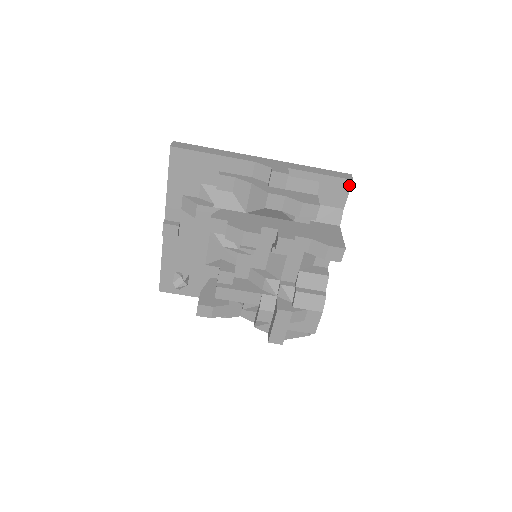
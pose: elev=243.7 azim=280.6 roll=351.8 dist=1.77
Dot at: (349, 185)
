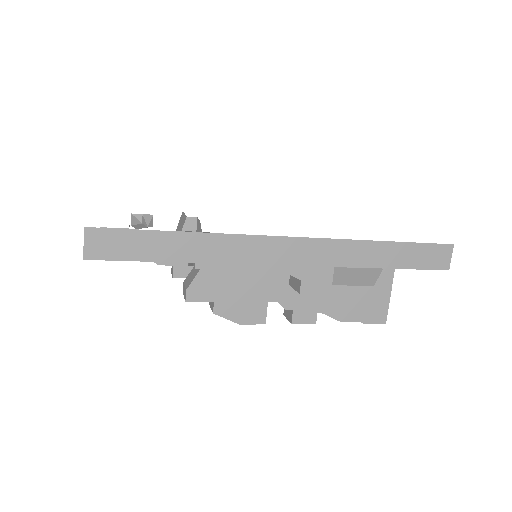
Dot at: occluded
